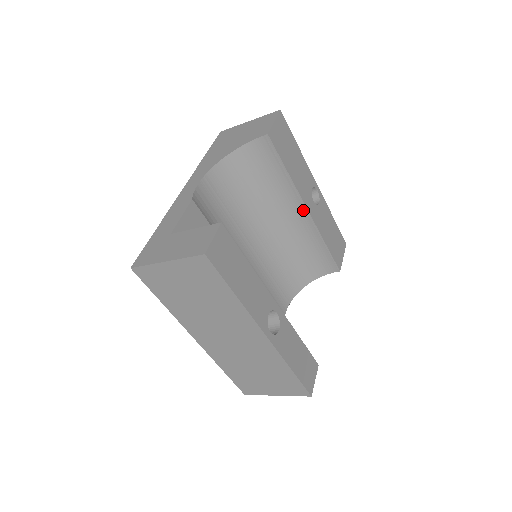
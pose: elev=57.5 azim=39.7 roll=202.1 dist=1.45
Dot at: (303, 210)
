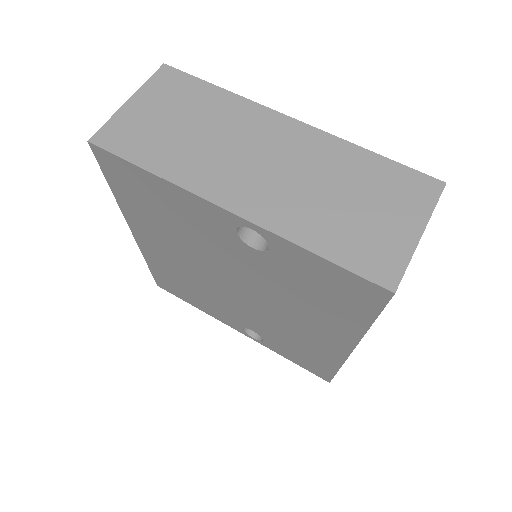
Dot at: occluded
